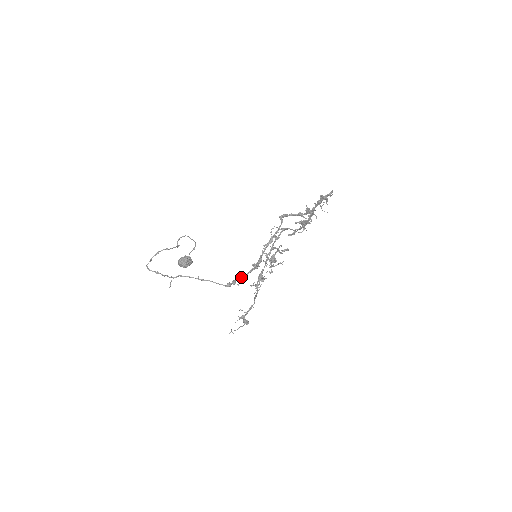
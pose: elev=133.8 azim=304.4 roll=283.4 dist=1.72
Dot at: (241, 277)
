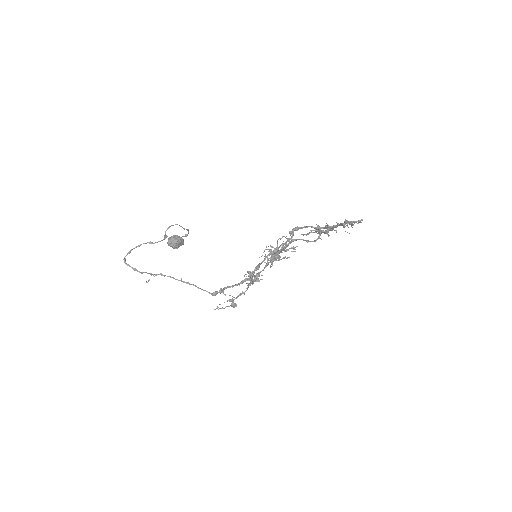
Dot at: (231, 286)
